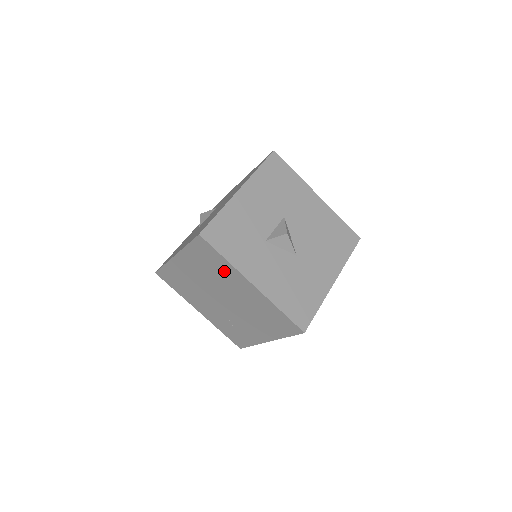
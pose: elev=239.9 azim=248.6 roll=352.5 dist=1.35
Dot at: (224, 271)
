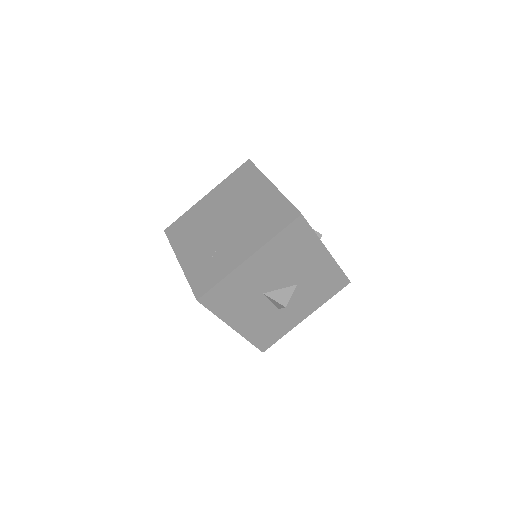
Dot at: occluded
